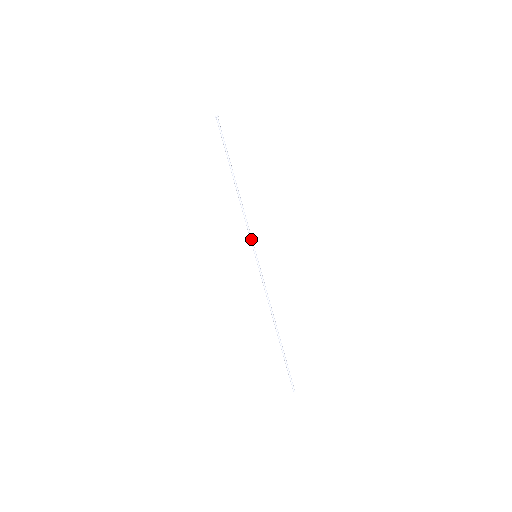
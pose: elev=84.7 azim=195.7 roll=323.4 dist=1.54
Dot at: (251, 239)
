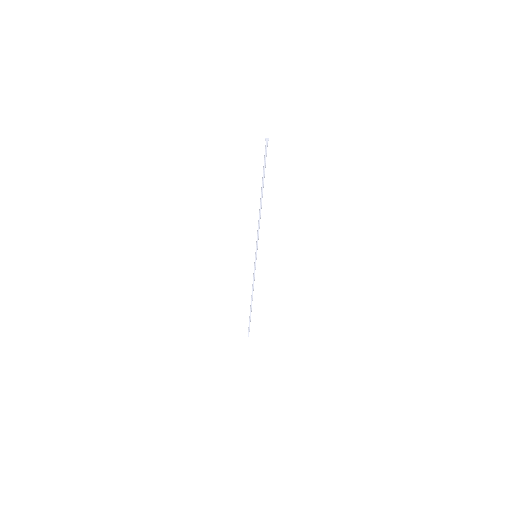
Dot at: occluded
